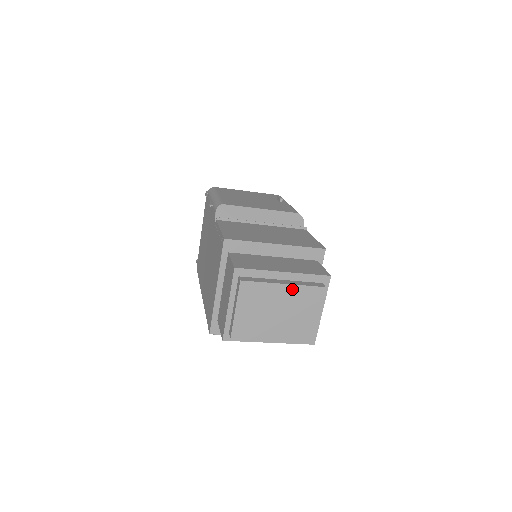
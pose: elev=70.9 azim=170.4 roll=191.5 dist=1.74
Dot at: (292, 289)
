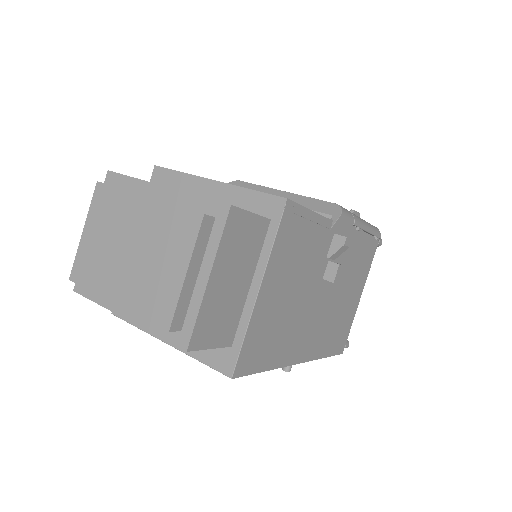
Dot at: (155, 208)
